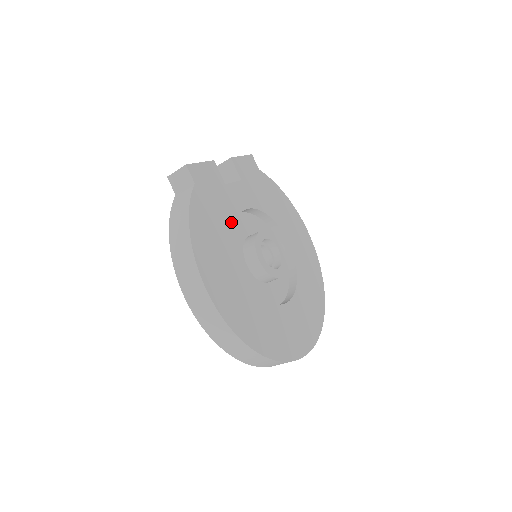
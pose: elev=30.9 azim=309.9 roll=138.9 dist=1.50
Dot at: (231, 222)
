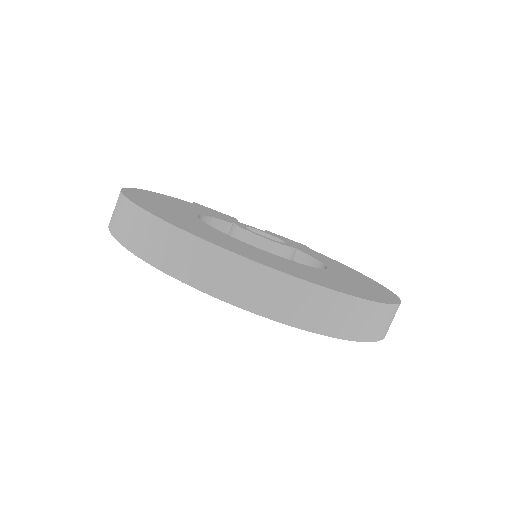
Dot at: (220, 219)
